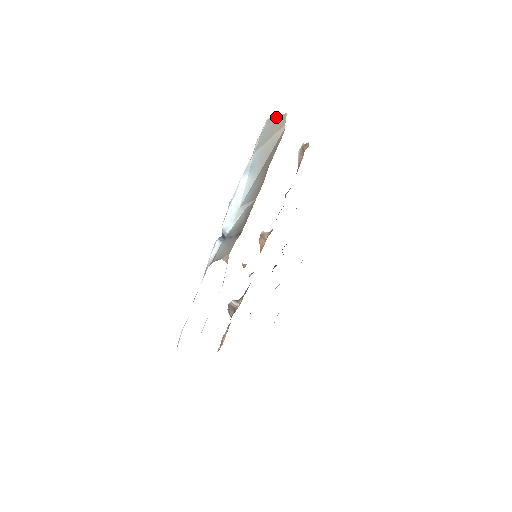
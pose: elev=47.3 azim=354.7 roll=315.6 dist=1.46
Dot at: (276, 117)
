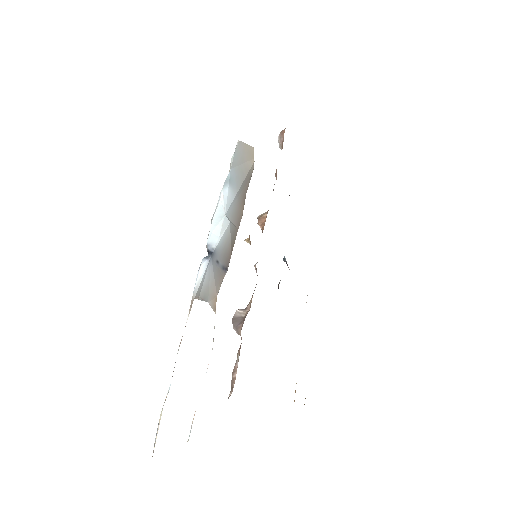
Dot at: (245, 145)
